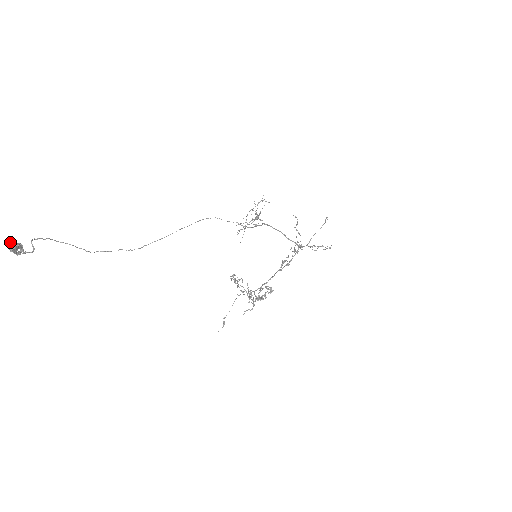
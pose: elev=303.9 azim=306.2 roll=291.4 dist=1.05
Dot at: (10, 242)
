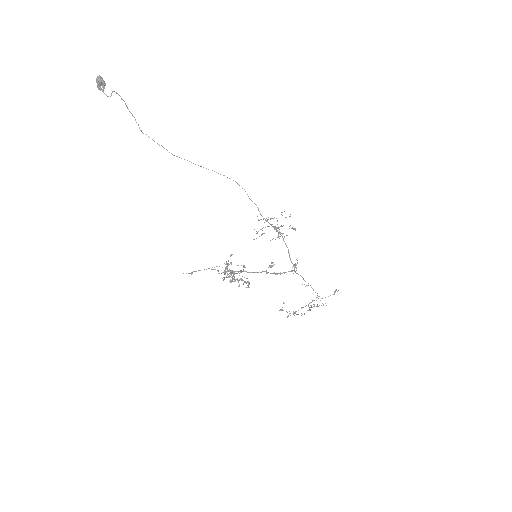
Dot at: occluded
